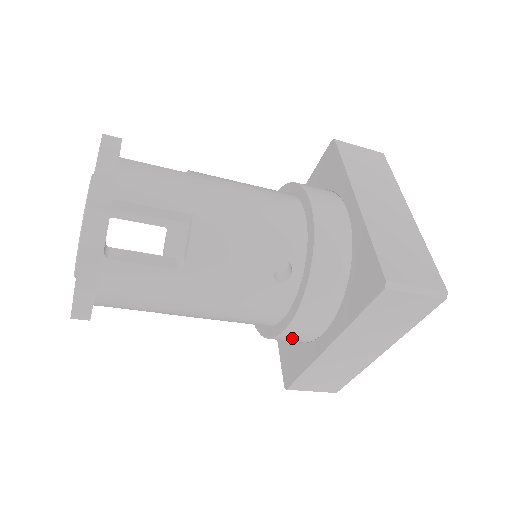
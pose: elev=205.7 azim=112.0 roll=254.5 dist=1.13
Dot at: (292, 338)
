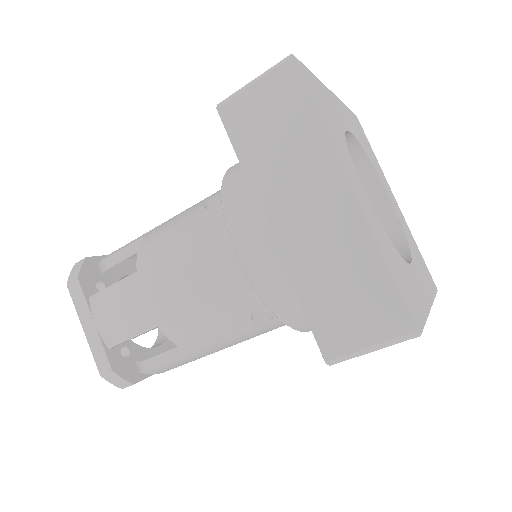
Dot at: occluded
